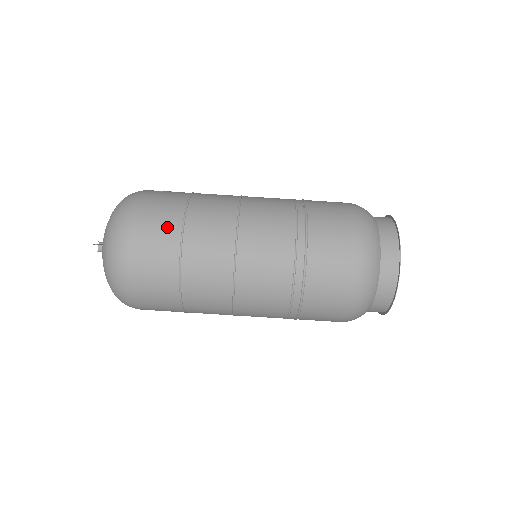
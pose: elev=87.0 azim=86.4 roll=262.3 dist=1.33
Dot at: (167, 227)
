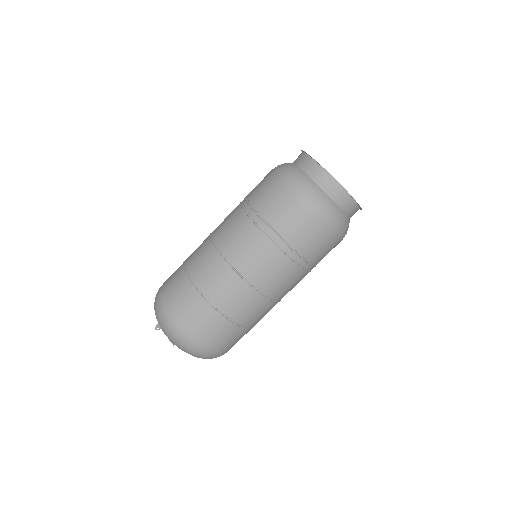
Dot at: (176, 271)
